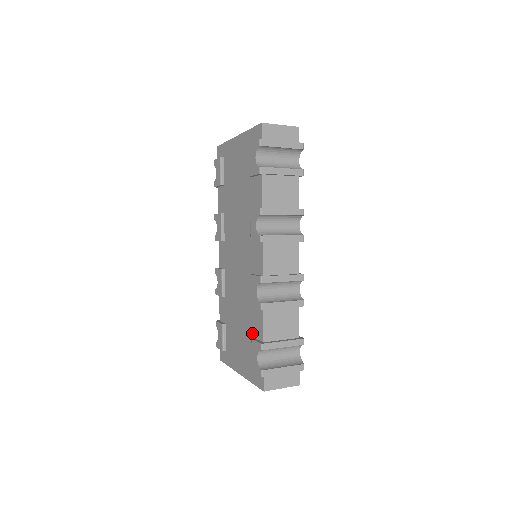
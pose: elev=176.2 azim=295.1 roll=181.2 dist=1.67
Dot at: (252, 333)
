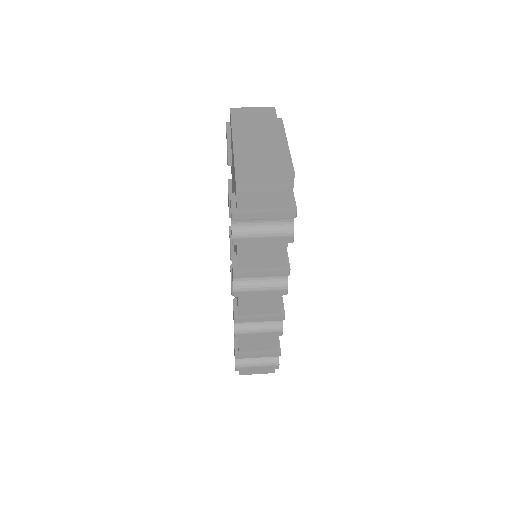
Dot at: occluded
